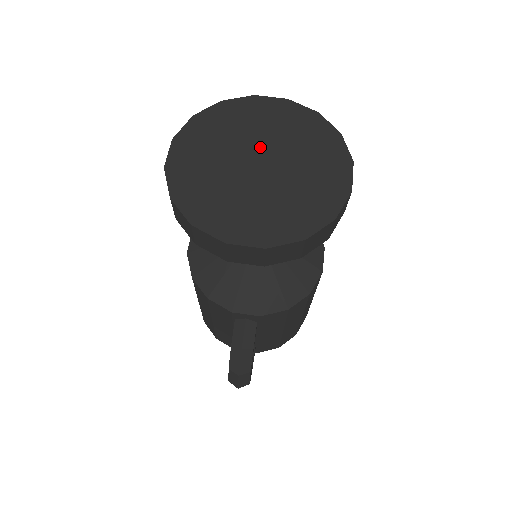
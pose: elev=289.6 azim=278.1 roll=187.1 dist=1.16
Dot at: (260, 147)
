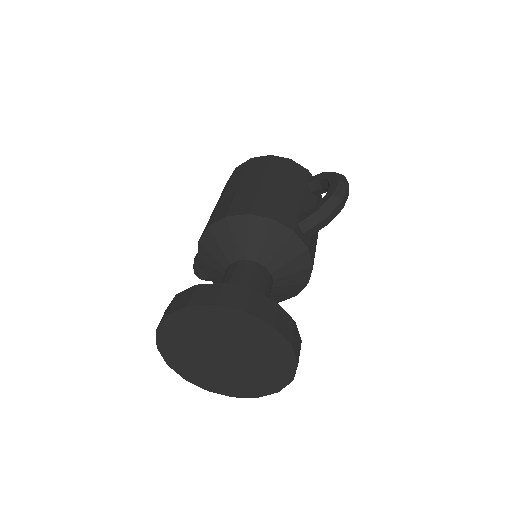
Dot at: (237, 351)
